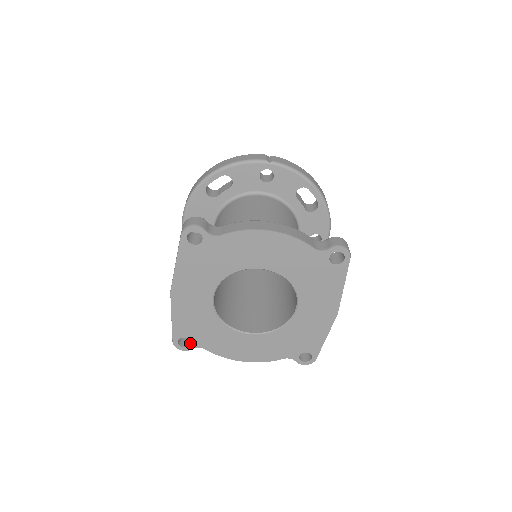
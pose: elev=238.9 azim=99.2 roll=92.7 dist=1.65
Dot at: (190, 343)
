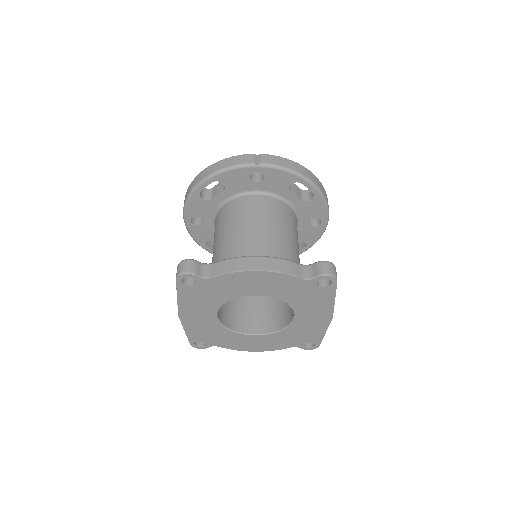
Dot at: (205, 343)
